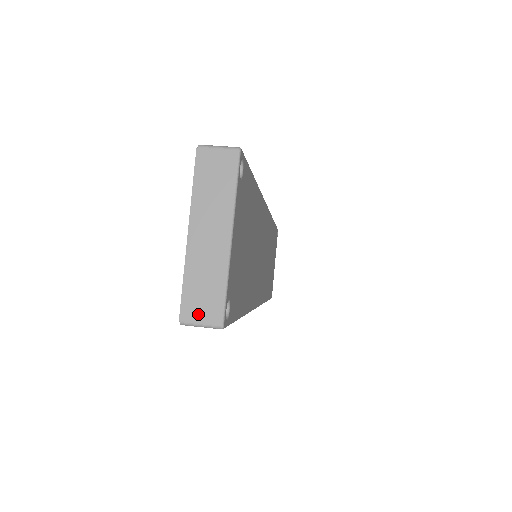
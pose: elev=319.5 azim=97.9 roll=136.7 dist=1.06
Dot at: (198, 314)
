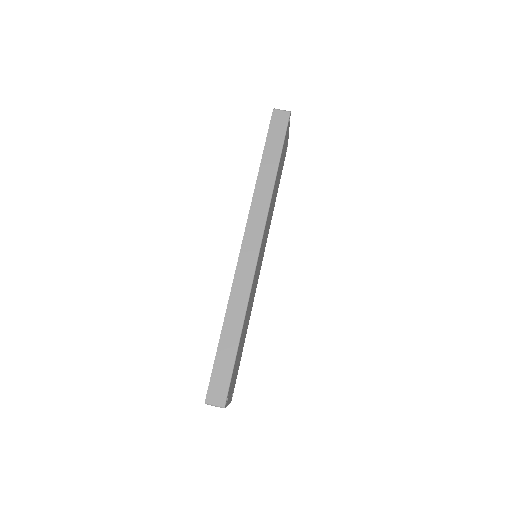
Dot at: occluded
